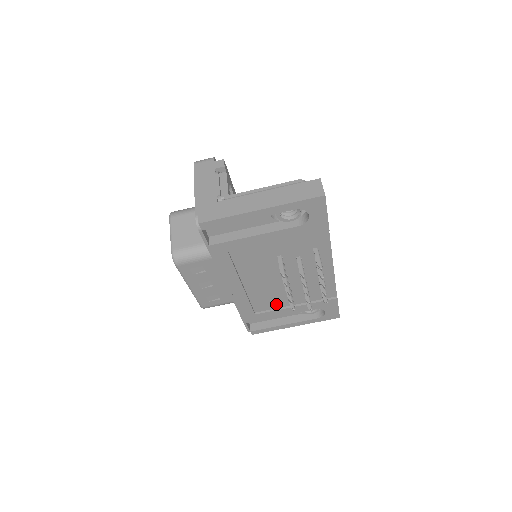
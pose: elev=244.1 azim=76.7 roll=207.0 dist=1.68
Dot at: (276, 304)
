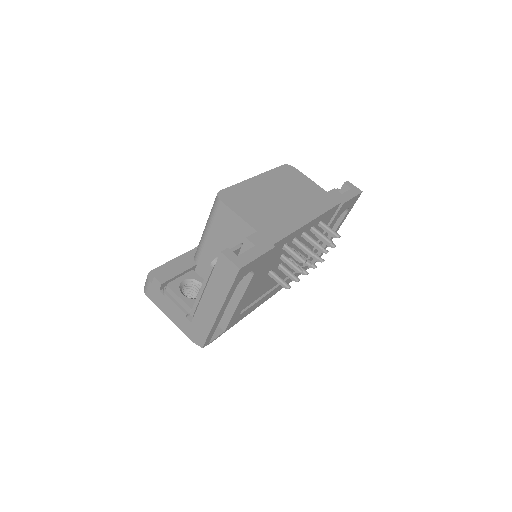
Dot at: occluded
